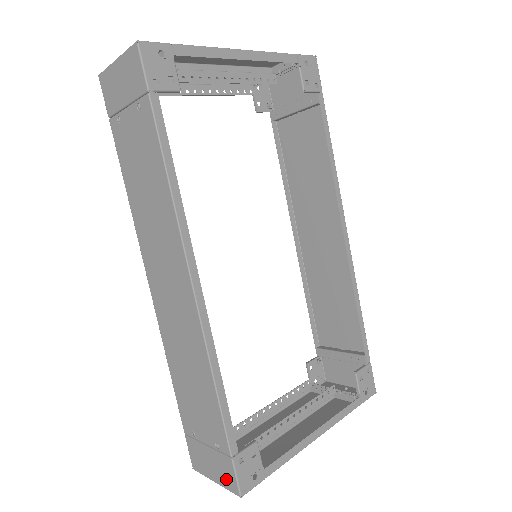
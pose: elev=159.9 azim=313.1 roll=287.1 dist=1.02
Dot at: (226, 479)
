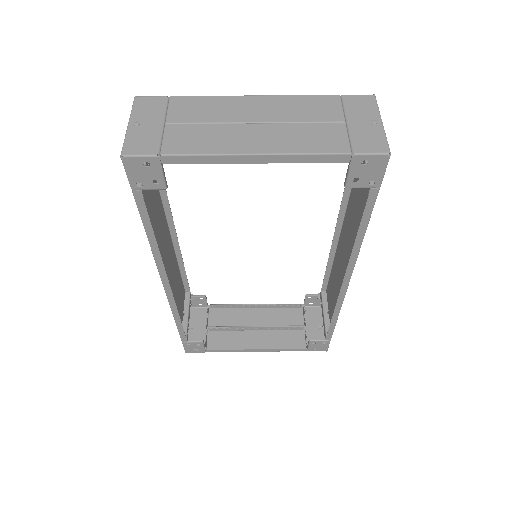
Dot at: occluded
